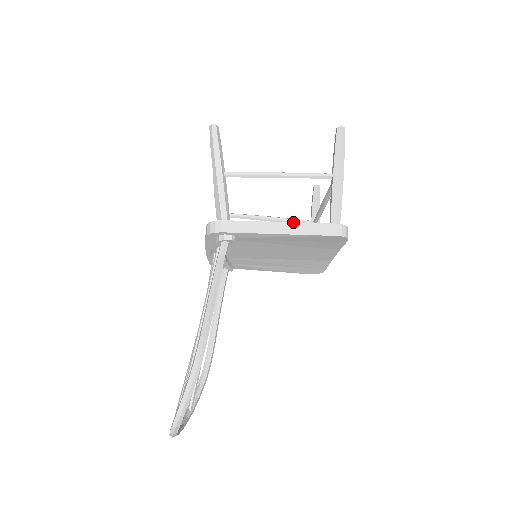
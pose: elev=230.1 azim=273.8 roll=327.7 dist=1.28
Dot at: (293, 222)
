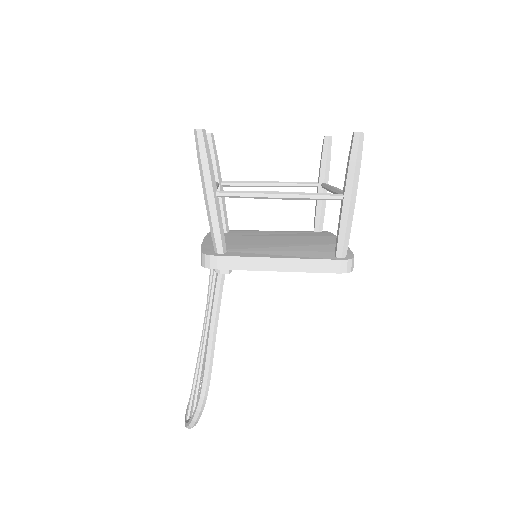
Dot at: (295, 258)
